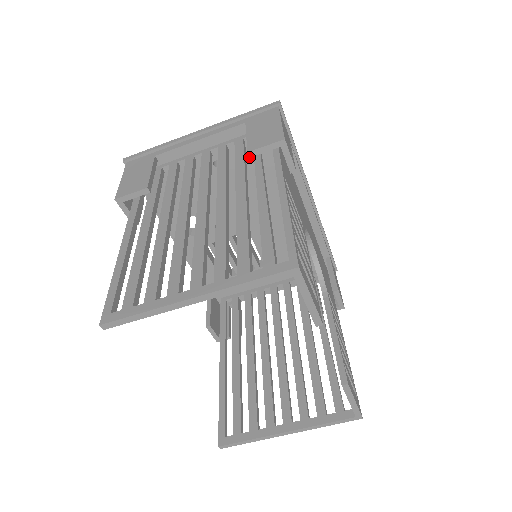
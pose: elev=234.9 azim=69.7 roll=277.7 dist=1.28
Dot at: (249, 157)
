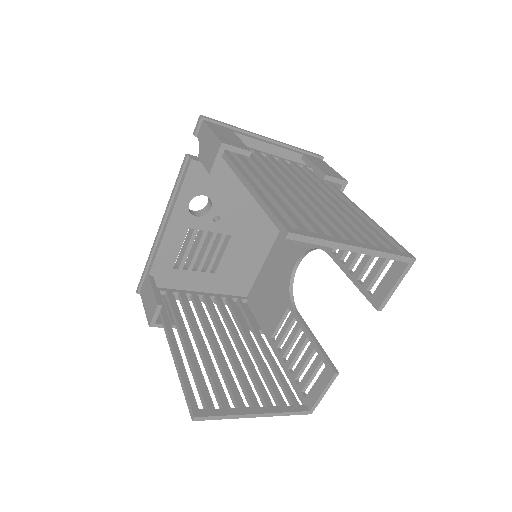
Dot at: (324, 178)
